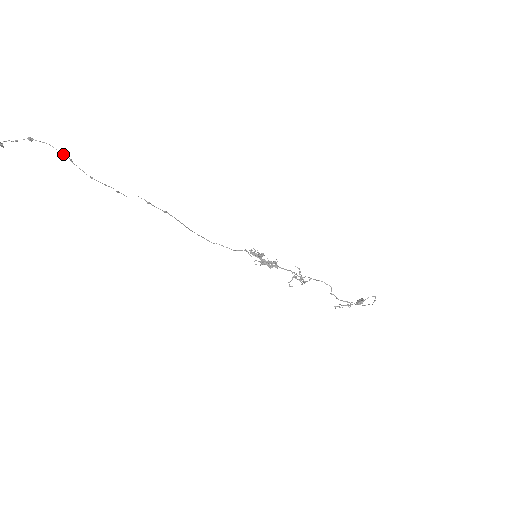
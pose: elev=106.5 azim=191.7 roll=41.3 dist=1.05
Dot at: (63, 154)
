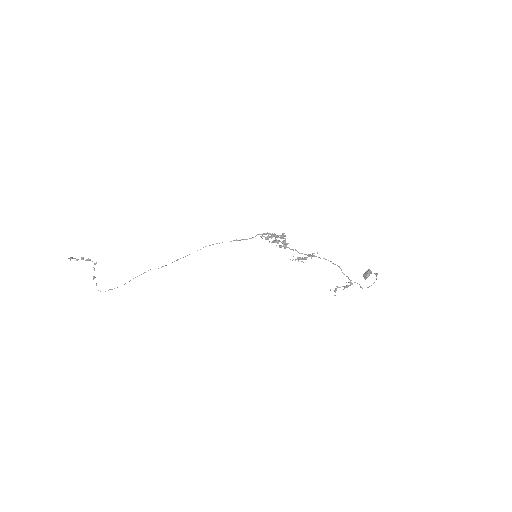
Dot at: occluded
